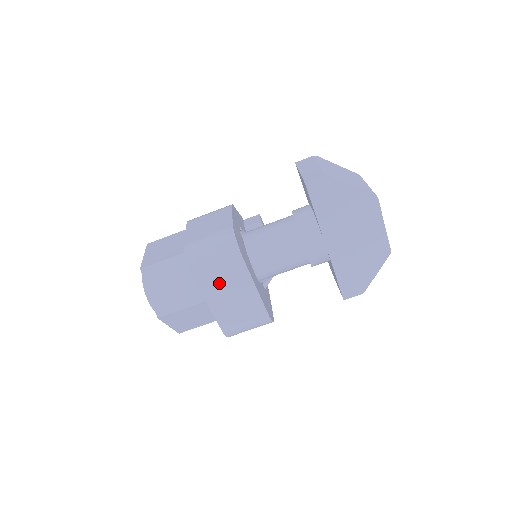
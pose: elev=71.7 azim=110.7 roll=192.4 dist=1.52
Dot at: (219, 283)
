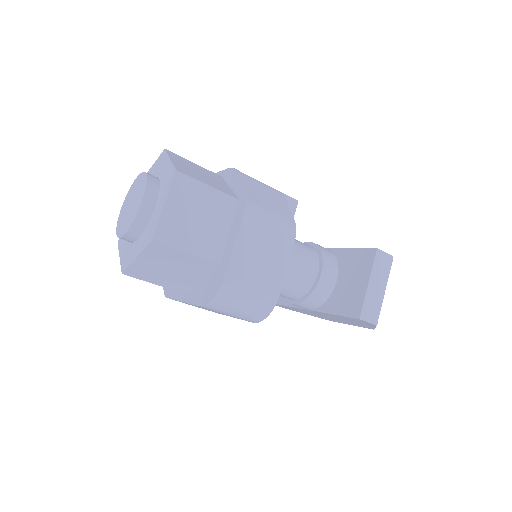
Dot at: occluded
